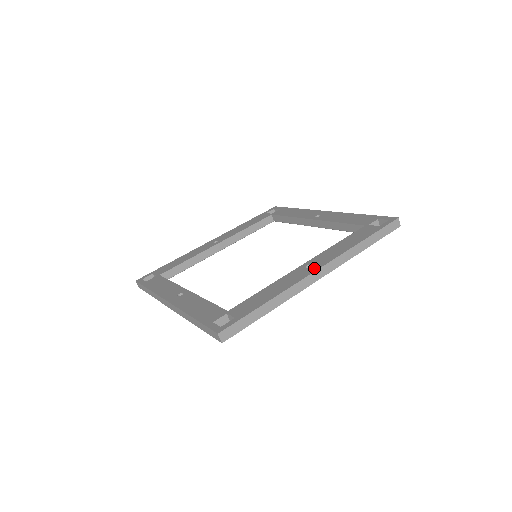
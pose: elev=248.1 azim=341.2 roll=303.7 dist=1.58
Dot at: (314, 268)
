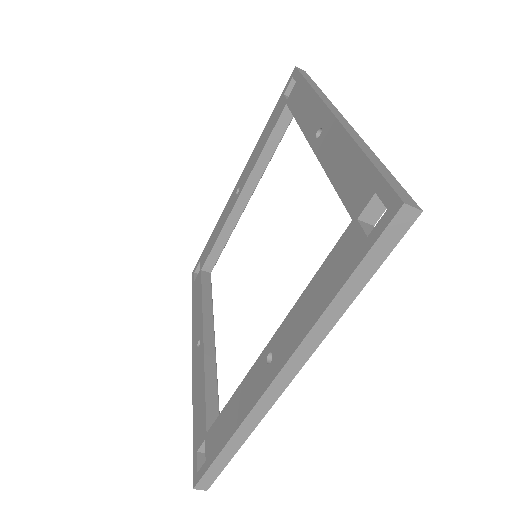
Dot at: (270, 373)
